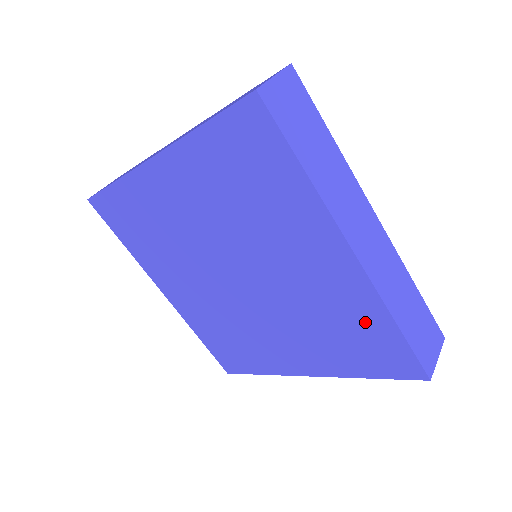
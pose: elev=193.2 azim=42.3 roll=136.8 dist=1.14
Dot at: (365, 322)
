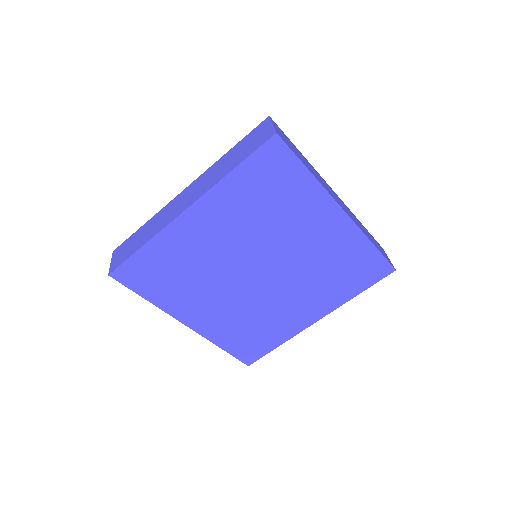
Dot at: (354, 253)
